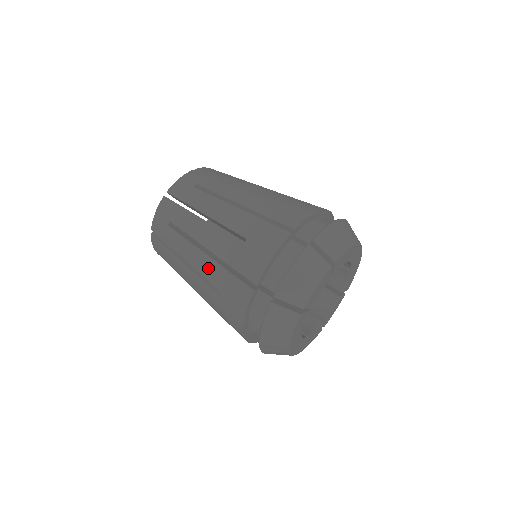
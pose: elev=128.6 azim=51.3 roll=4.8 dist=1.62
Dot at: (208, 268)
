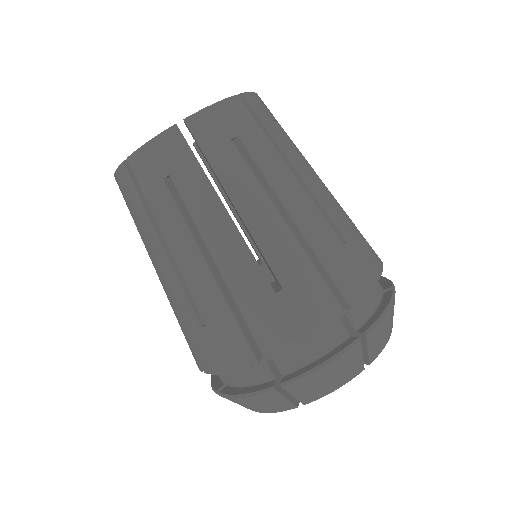
Dot at: occluded
